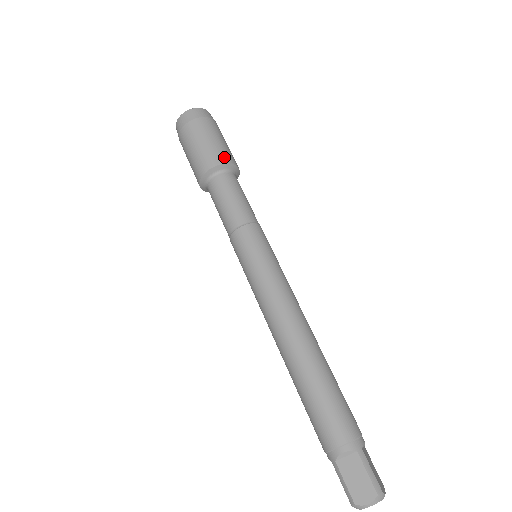
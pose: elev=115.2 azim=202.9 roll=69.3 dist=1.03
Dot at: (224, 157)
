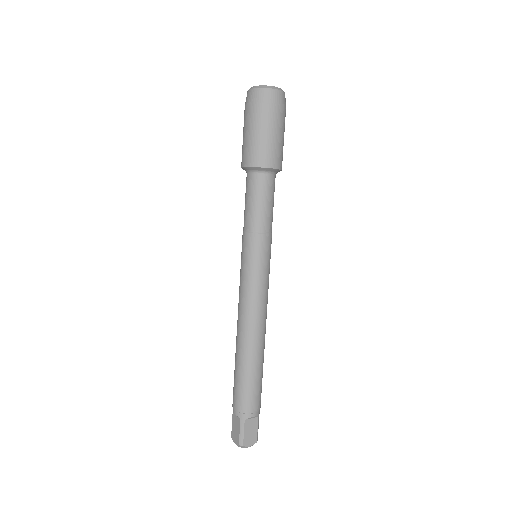
Dot at: occluded
